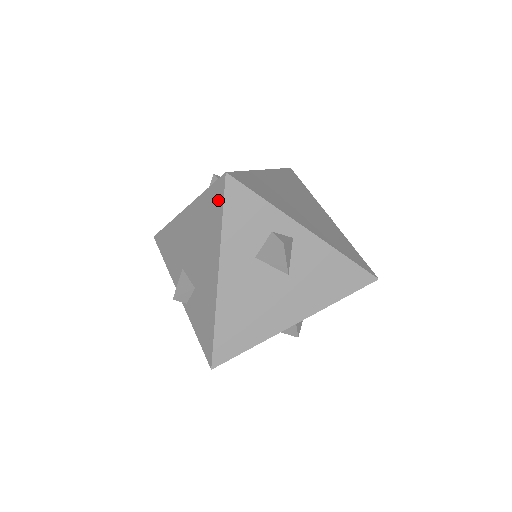
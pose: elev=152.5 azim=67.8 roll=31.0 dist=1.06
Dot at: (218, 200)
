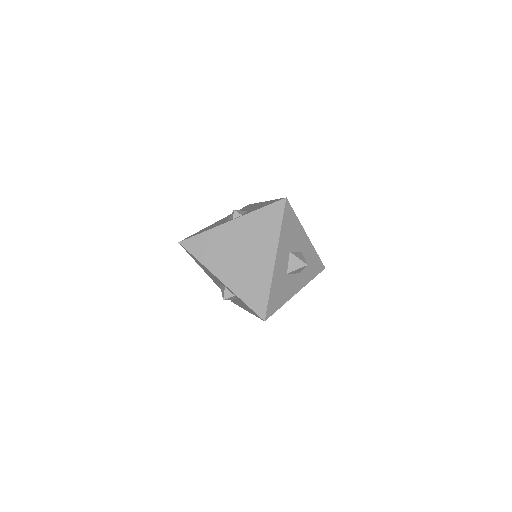
Dot at: occluded
